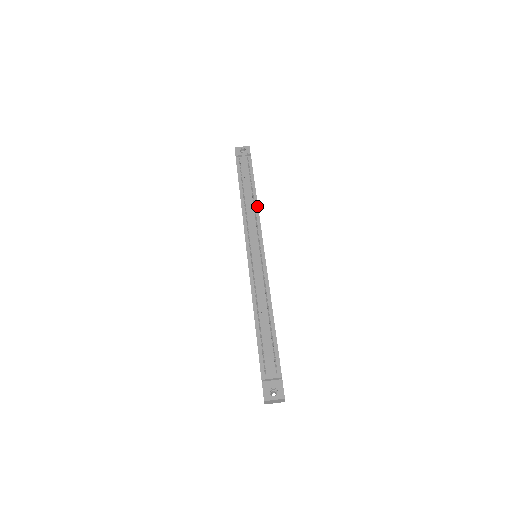
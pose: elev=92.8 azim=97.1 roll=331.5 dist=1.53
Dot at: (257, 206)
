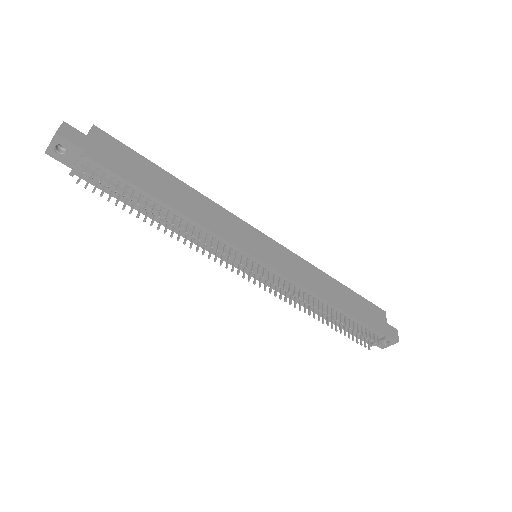
Dot at: (195, 223)
